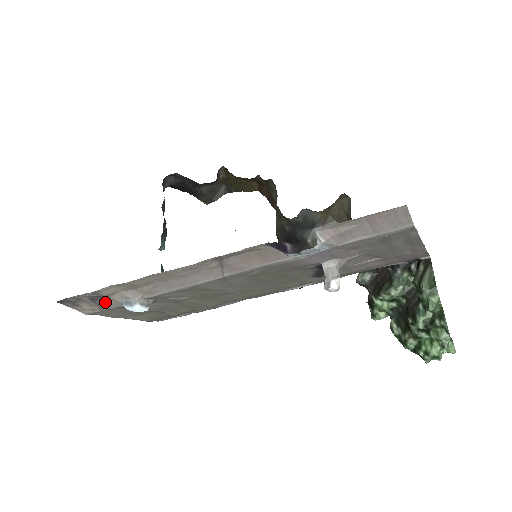
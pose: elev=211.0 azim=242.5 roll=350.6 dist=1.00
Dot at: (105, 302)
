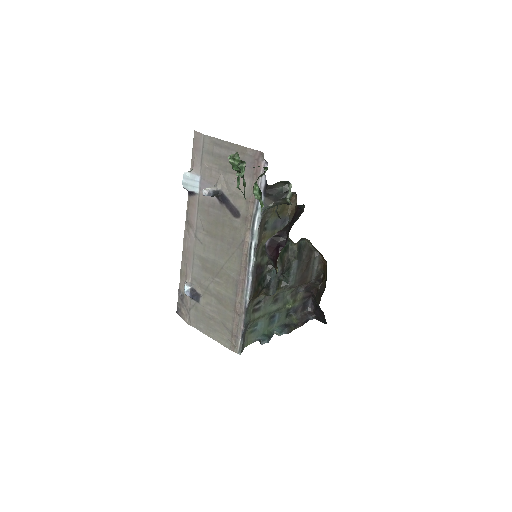
Dot at: (186, 302)
